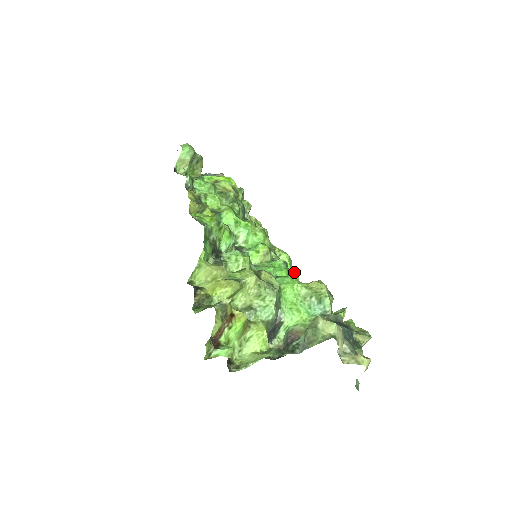
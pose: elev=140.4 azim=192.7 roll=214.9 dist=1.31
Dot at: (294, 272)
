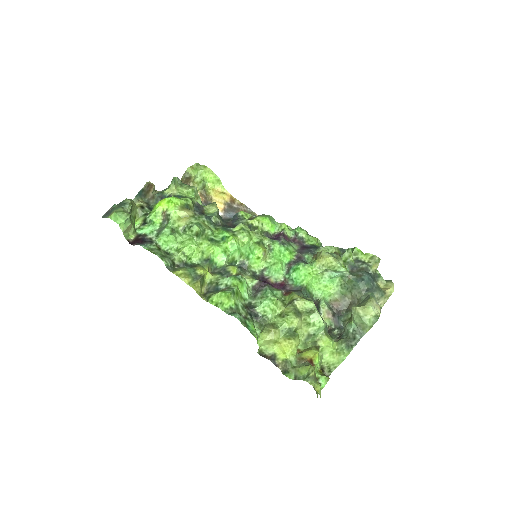
Dot at: (284, 231)
